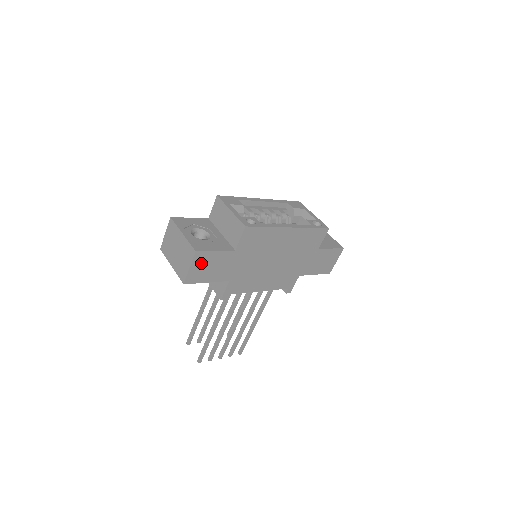
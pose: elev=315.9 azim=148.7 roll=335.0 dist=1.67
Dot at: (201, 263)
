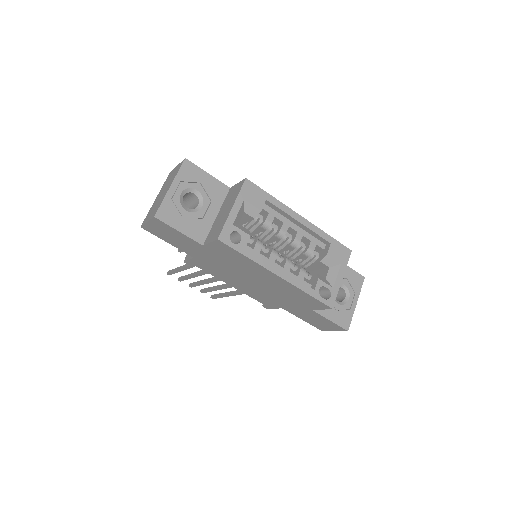
Dot at: (161, 227)
